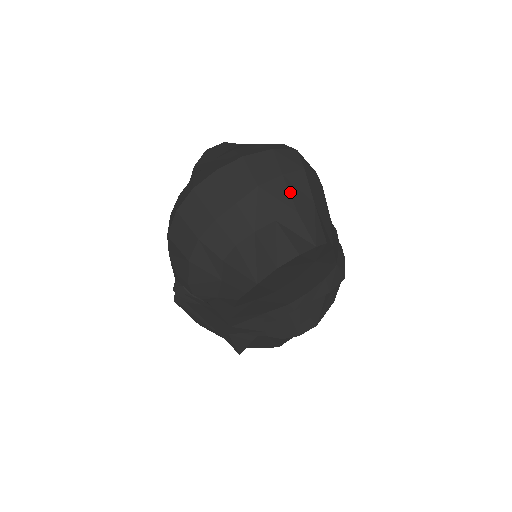
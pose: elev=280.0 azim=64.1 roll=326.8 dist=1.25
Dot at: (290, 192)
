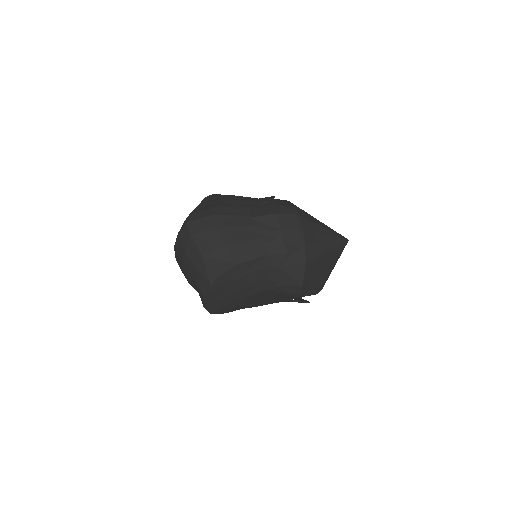
Dot at: (190, 259)
